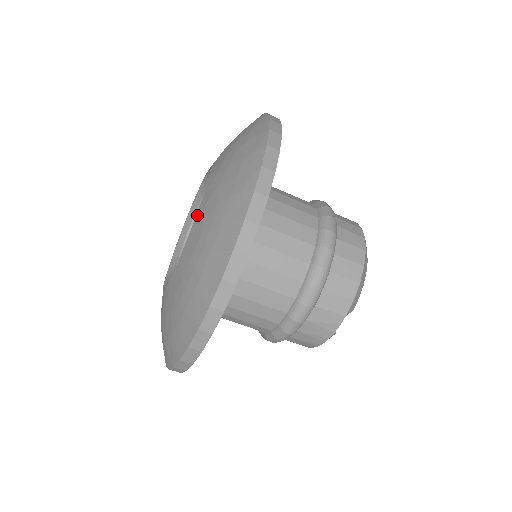
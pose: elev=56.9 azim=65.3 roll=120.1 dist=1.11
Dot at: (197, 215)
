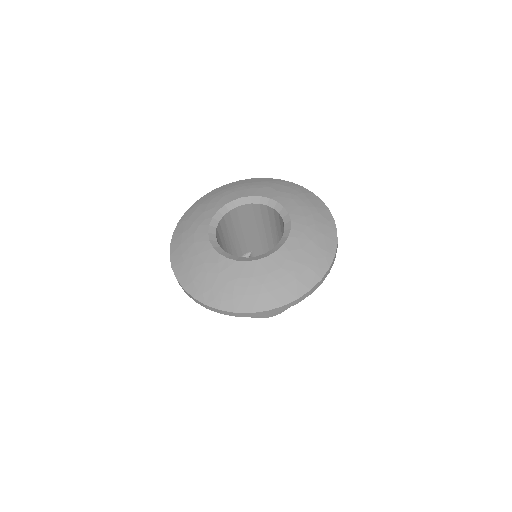
Dot at: (280, 250)
